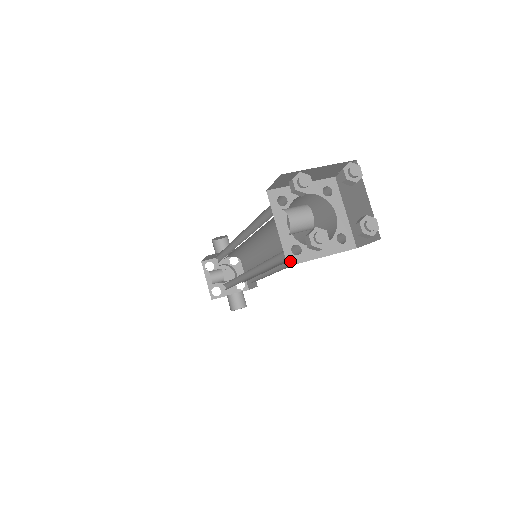
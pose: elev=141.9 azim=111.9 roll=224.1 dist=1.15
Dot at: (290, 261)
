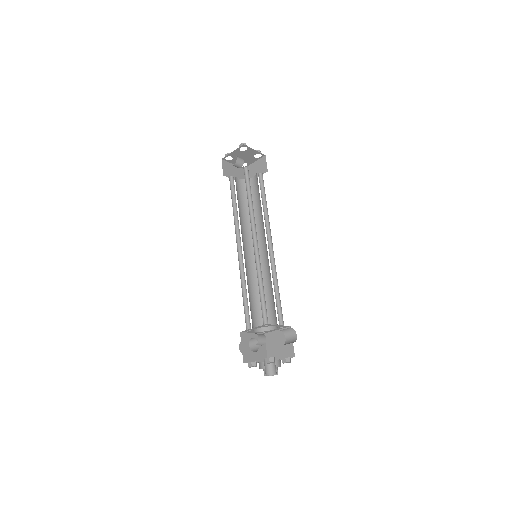
Dot at: occluded
